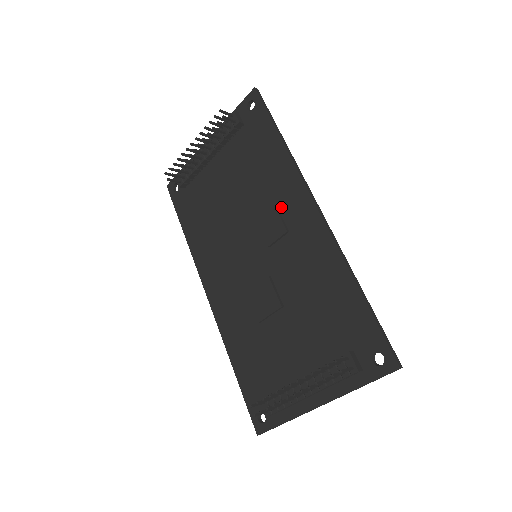
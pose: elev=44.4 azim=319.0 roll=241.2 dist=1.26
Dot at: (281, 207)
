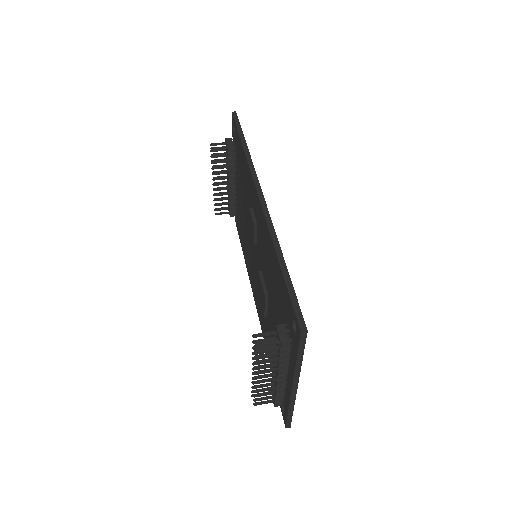
Dot at: (252, 205)
